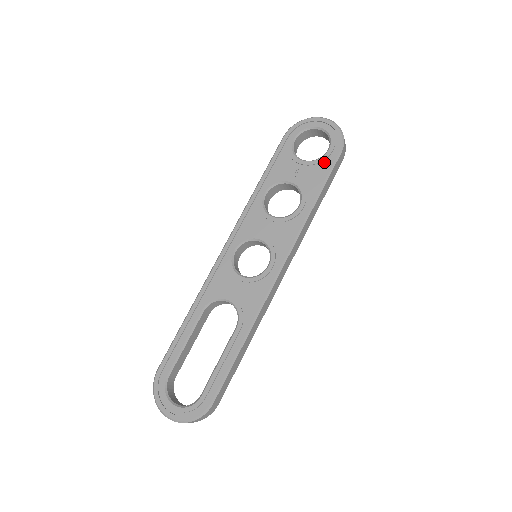
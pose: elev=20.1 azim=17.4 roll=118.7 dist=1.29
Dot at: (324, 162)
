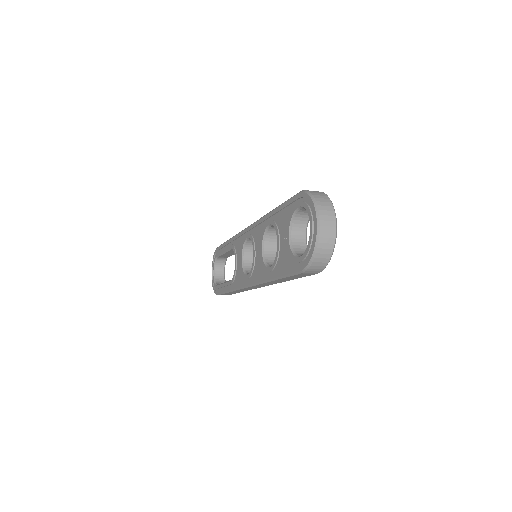
Dot at: (293, 261)
